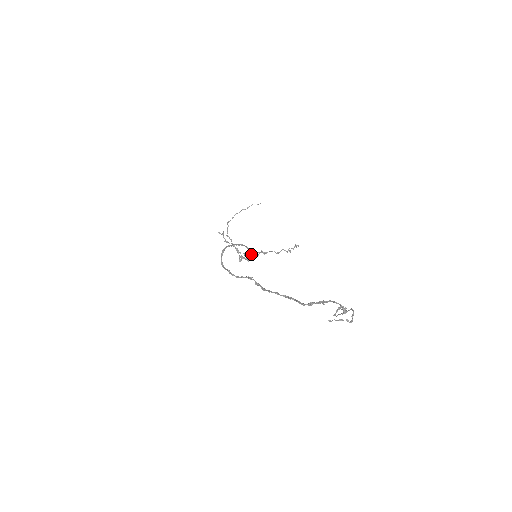
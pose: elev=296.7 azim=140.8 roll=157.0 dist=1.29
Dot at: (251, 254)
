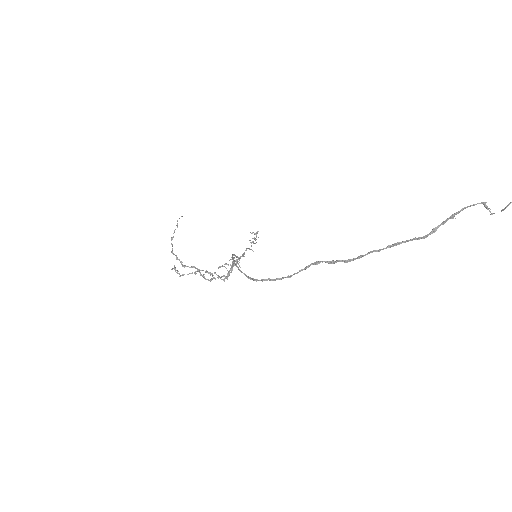
Dot at: (233, 264)
